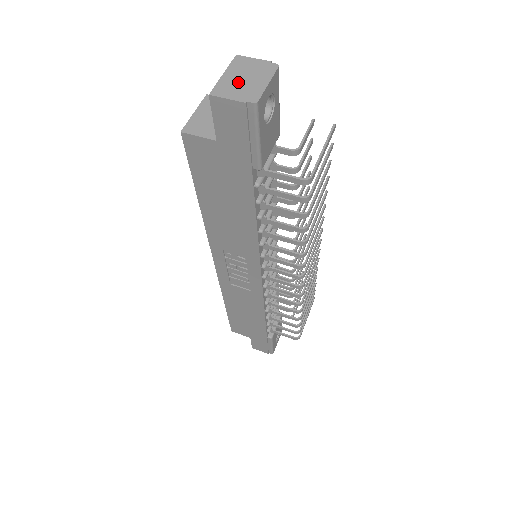
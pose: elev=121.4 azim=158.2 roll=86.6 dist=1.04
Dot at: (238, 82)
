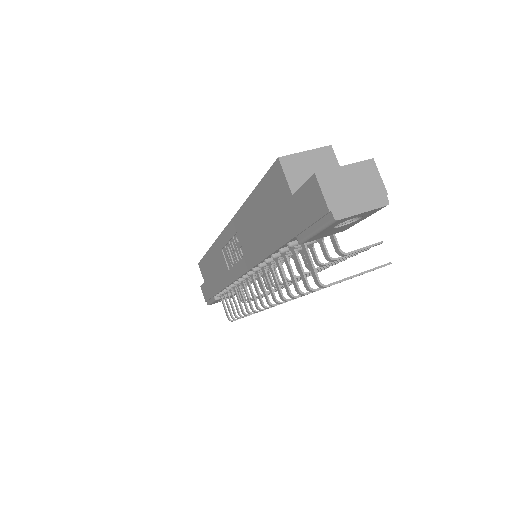
Dot at: (346, 186)
